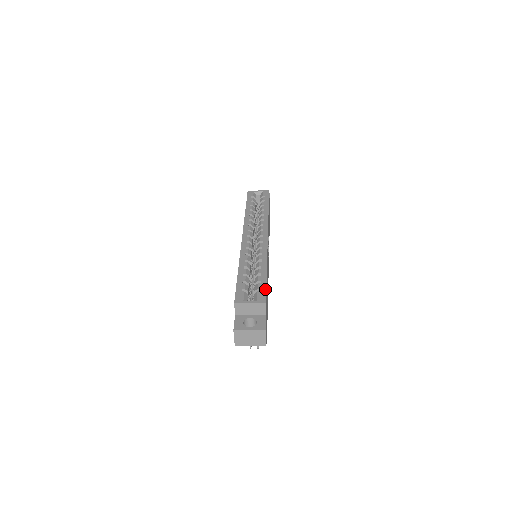
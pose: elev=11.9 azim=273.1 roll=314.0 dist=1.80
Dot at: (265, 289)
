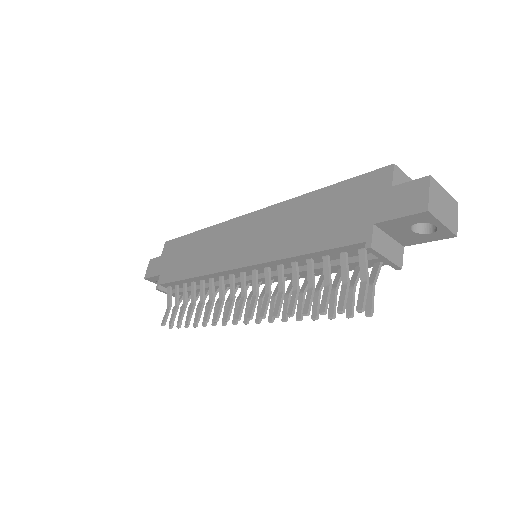
Dot at: occluded
